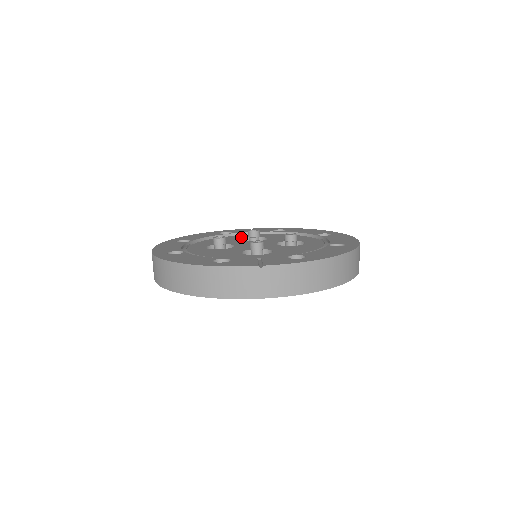
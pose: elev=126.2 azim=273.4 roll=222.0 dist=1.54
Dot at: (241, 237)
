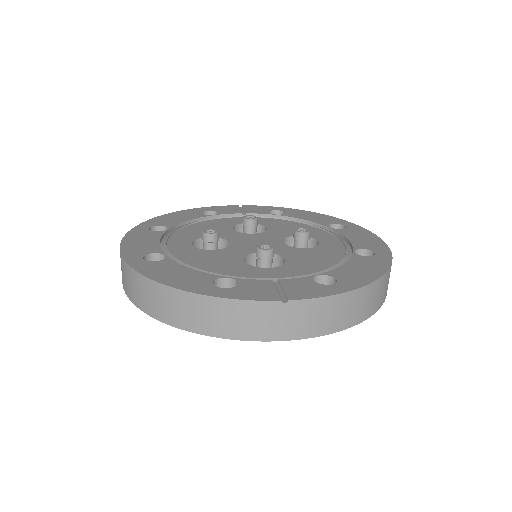
Dot at: (232, 222)
